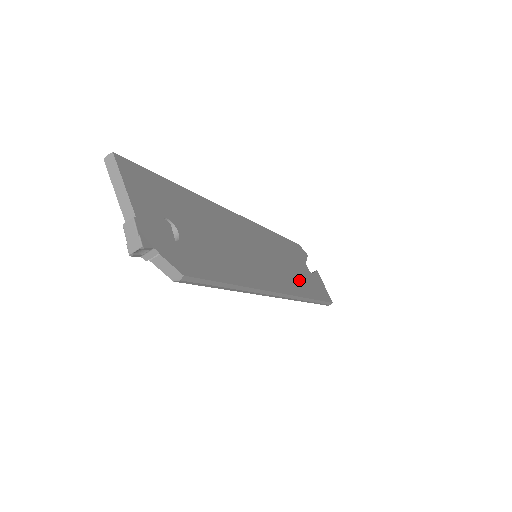
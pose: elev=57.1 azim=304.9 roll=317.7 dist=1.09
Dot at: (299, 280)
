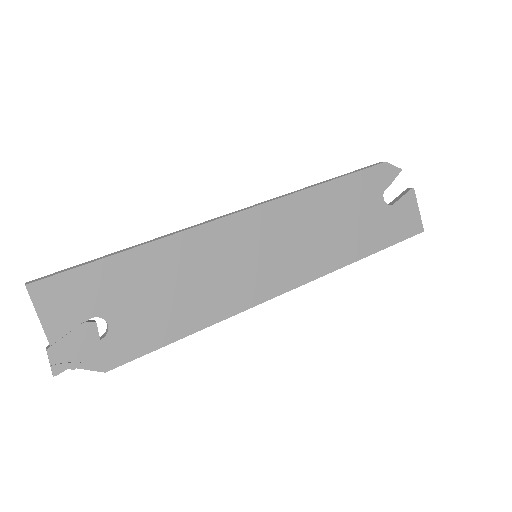
Dot at: (342, 243)
